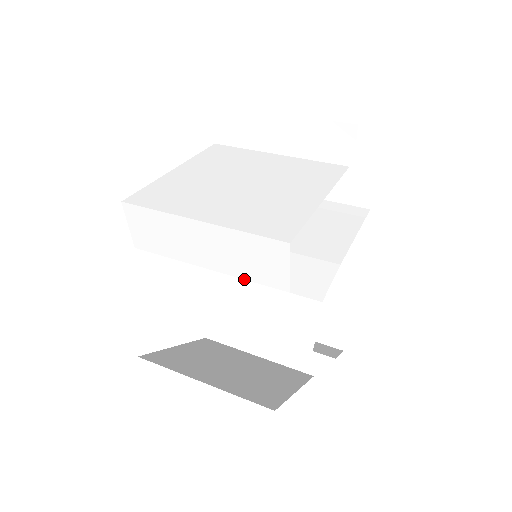
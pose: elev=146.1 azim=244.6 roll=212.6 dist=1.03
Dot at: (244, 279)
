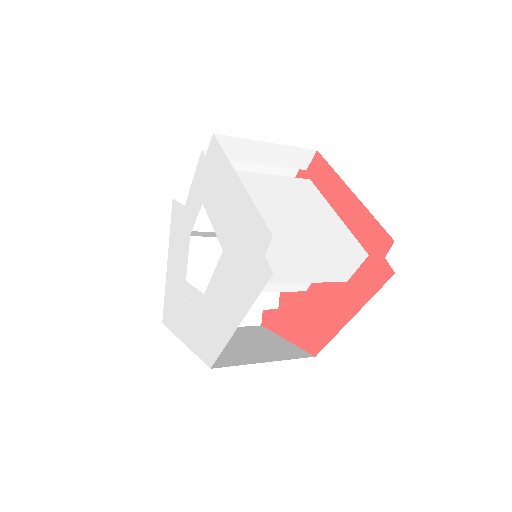
Dot at: (320, 282)
